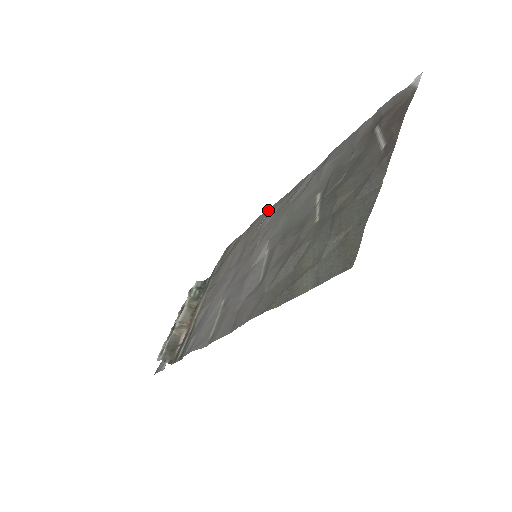
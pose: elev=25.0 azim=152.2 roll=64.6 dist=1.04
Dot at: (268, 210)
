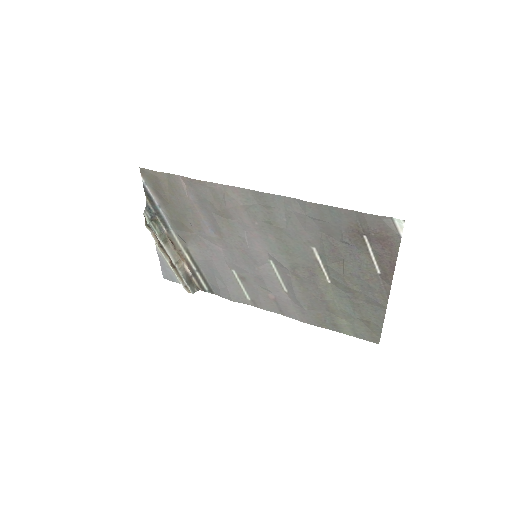
Dot at: (220, 188)
